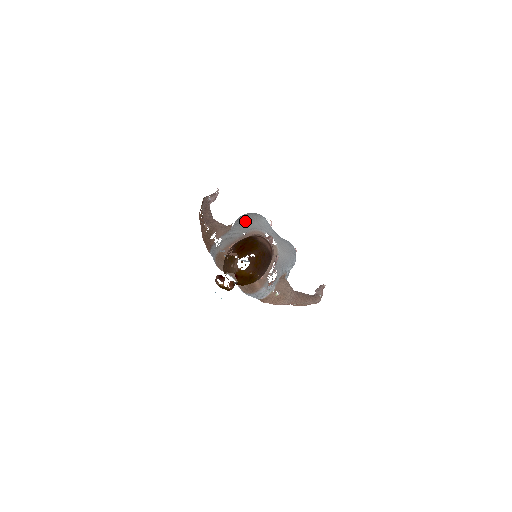
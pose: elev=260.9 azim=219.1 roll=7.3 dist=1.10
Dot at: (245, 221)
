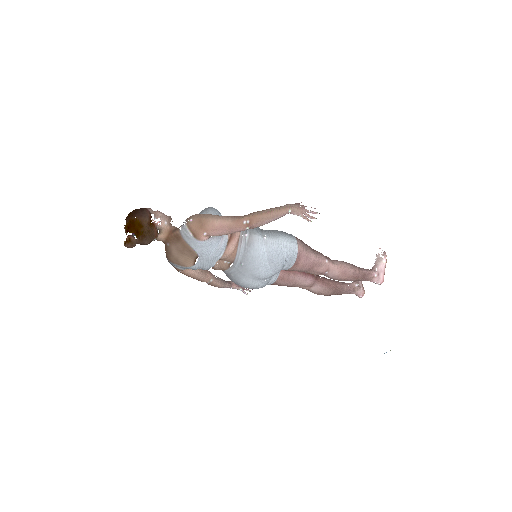
Dot at: occluded
